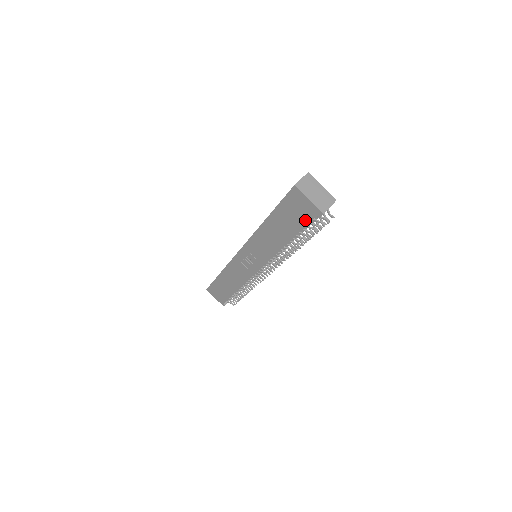
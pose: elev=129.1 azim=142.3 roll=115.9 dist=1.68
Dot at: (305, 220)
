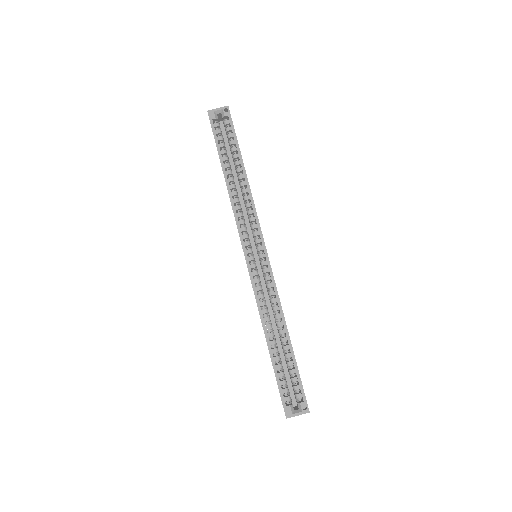
Dot at: occluded
